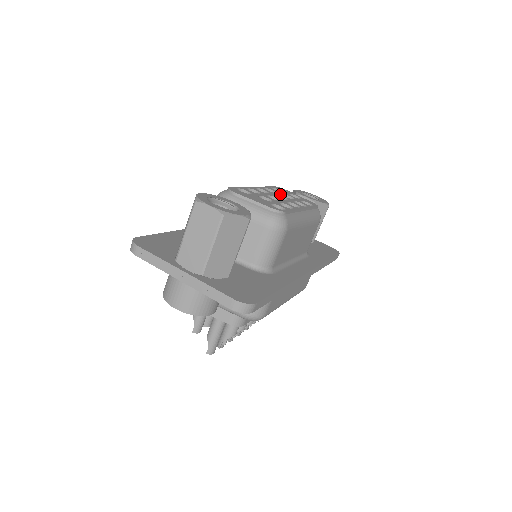
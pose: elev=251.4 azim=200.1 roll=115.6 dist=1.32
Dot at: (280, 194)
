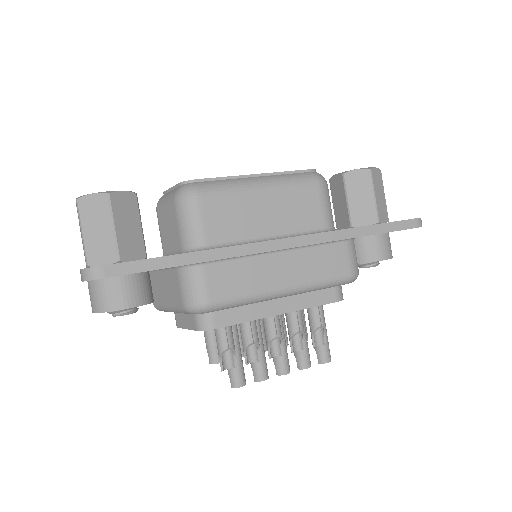
Dot at: occluded
